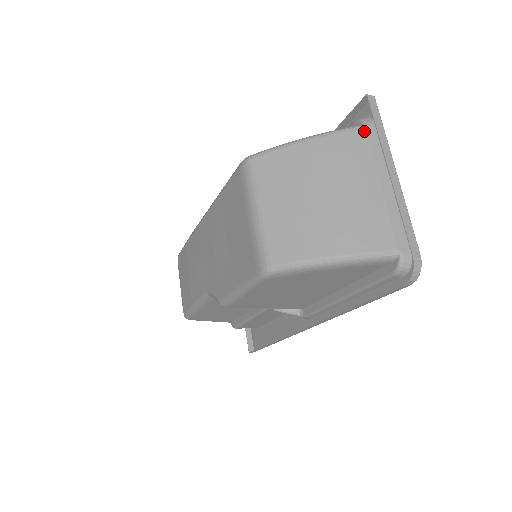
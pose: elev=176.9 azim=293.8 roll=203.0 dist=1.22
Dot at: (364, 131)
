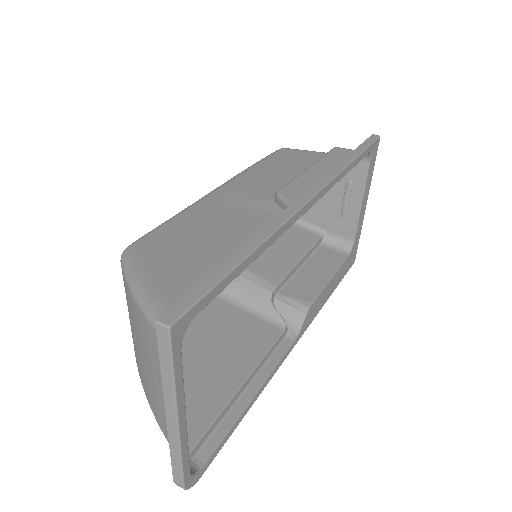
Dot at: occluded
